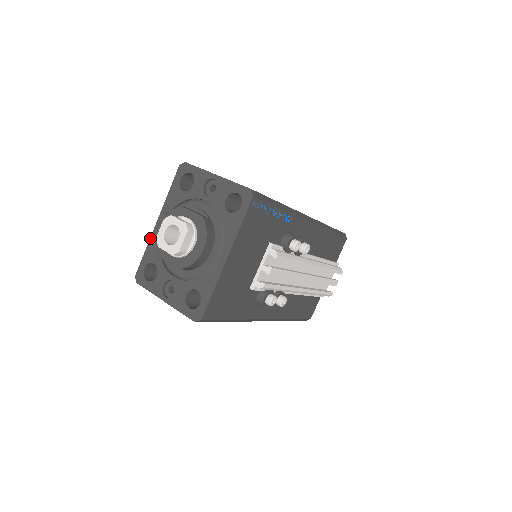
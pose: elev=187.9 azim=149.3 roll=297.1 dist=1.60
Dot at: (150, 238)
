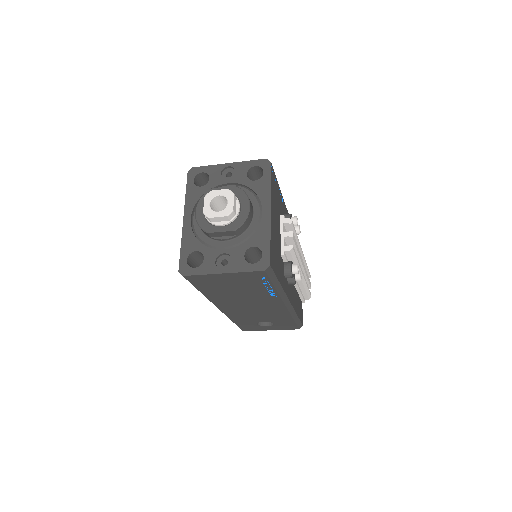
Dot at: (182, 234)
